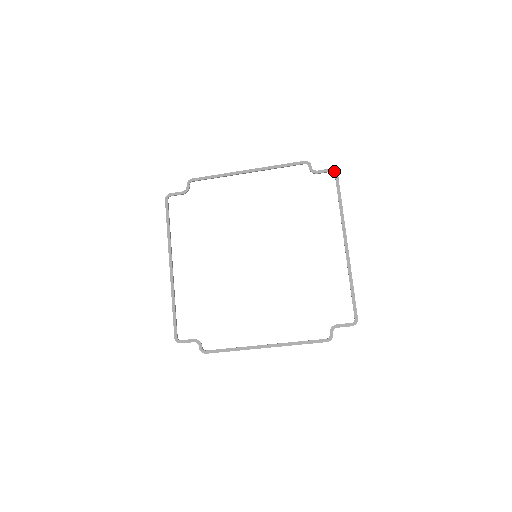
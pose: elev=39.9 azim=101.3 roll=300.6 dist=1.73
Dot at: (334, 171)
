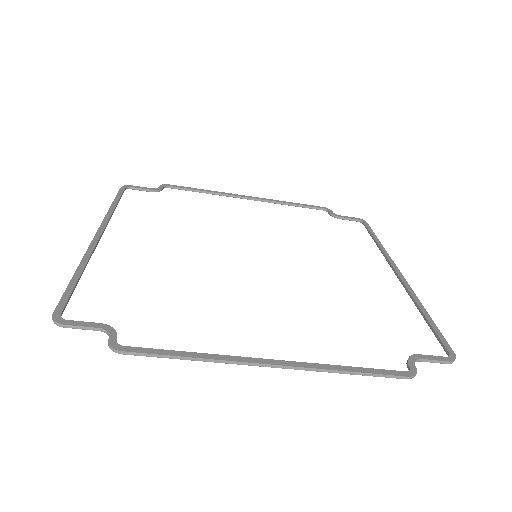
Dot at: (362, 220)
